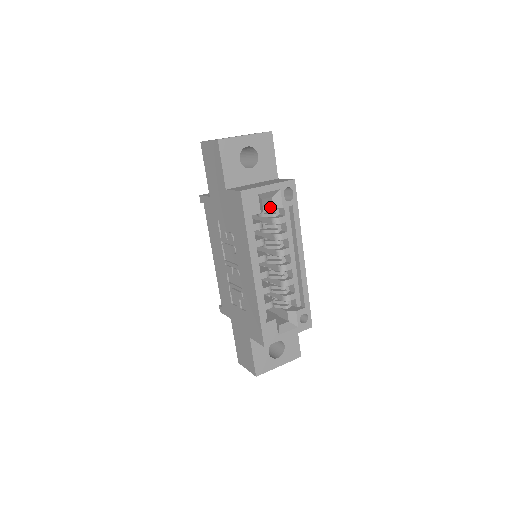
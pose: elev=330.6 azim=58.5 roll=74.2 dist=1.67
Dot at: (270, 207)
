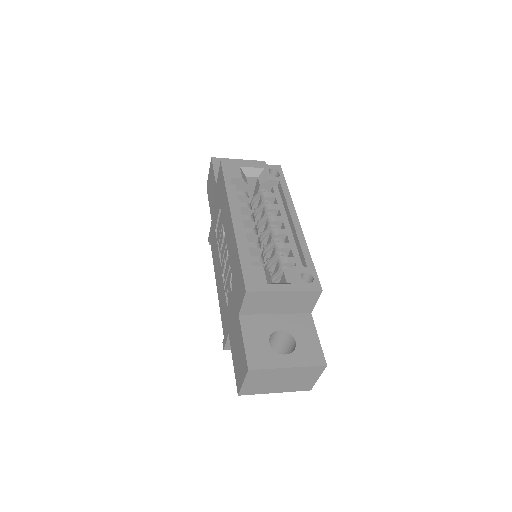
Dot at: (258, 189)
